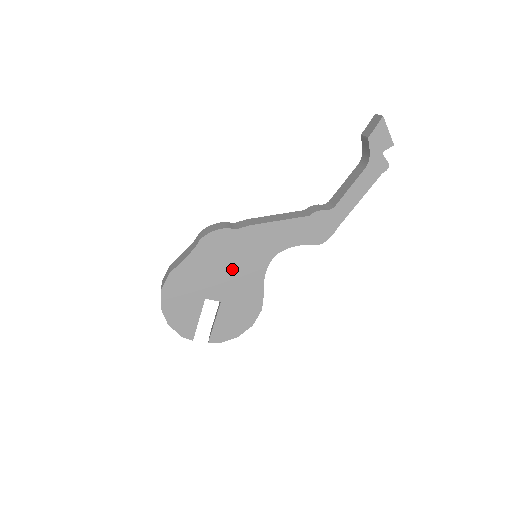
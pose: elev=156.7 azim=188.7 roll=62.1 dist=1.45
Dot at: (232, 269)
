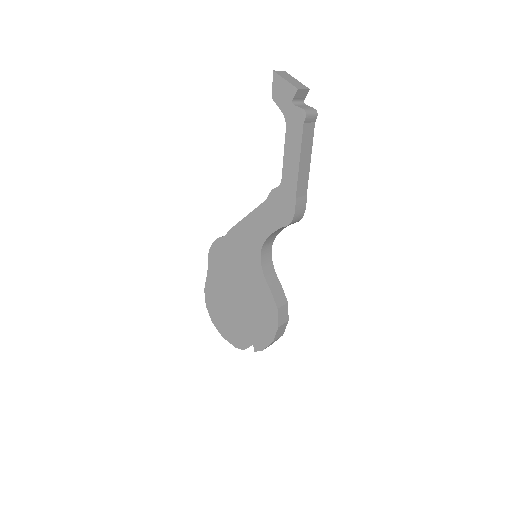
Dot at: (238, 273)
